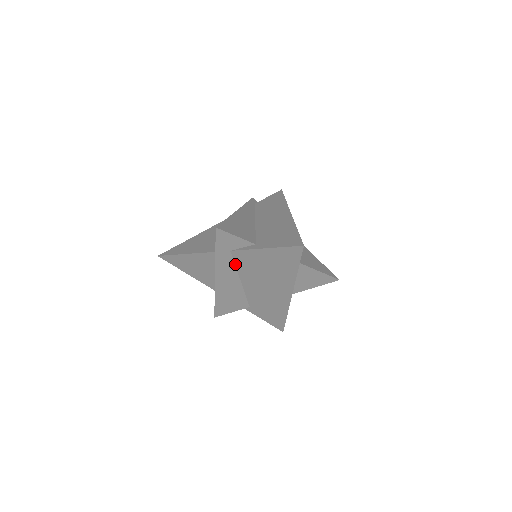
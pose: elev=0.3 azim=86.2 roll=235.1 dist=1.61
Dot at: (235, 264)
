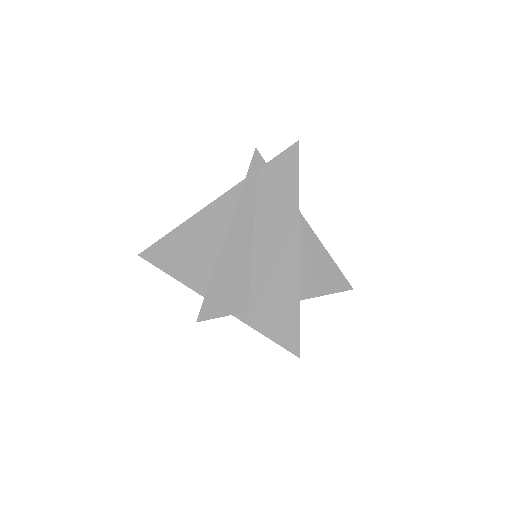
Dot at: occluded
